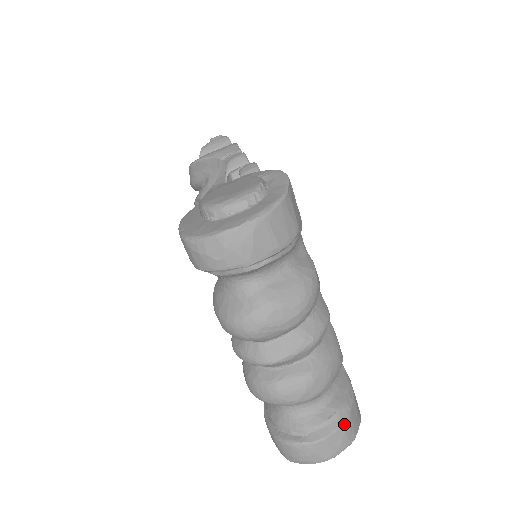
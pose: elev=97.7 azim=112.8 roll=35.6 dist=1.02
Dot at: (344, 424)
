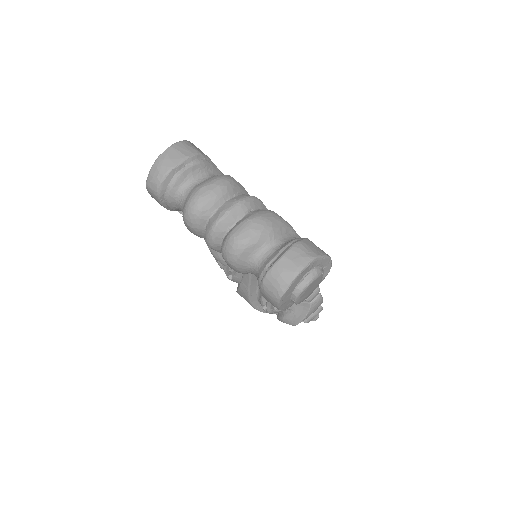
Dot at: (296, 245)
